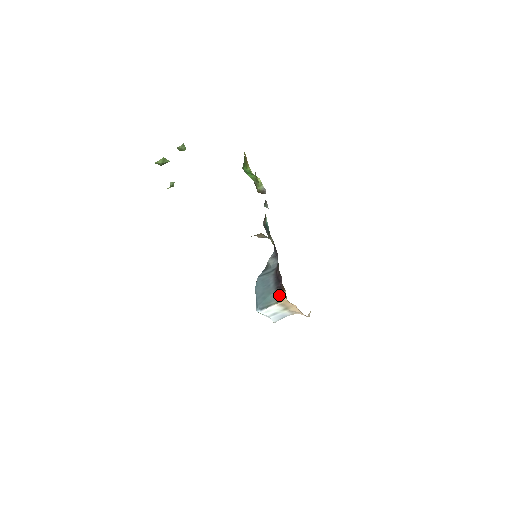
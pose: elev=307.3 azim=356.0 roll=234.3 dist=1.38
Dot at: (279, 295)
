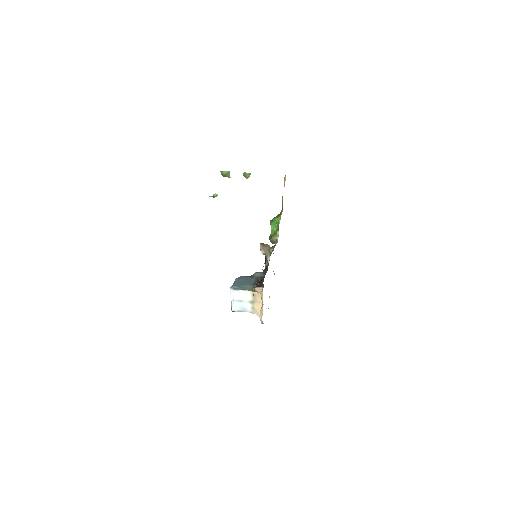
Dot at: (256, 288)
